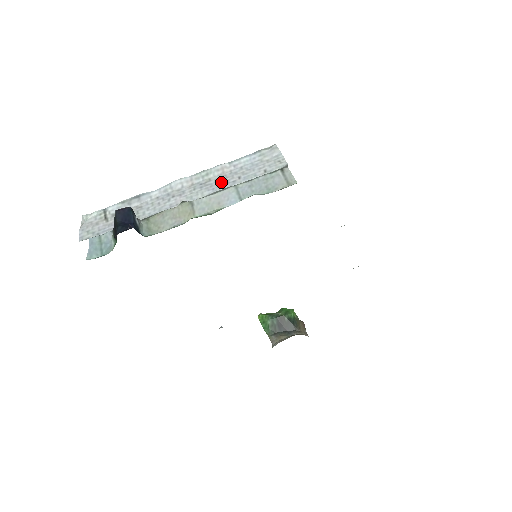
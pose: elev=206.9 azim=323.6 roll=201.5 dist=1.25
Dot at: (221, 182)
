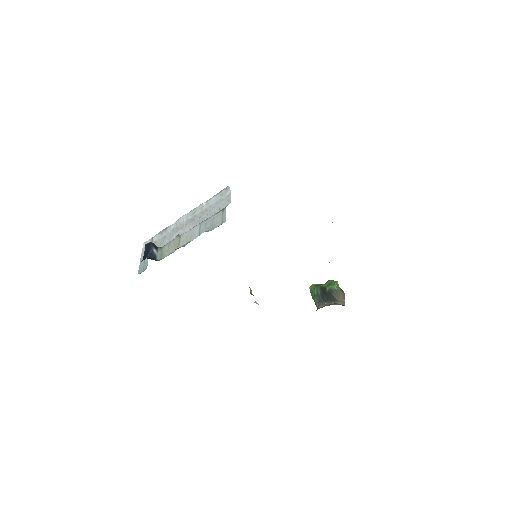
Dot at: (199, 218)
